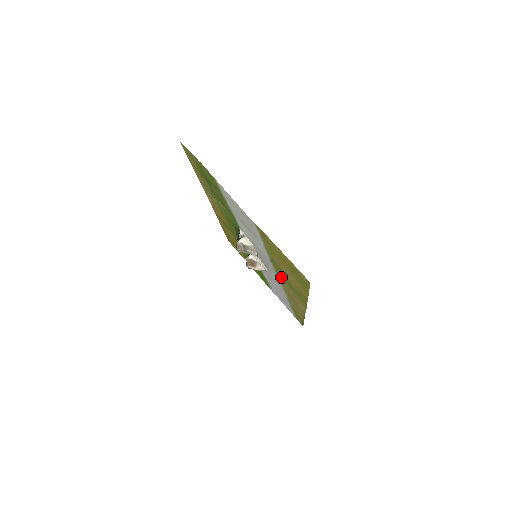
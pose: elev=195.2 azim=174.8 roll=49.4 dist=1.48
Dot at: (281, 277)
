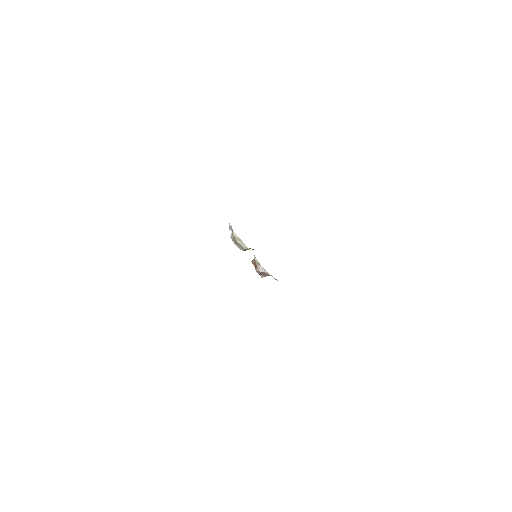
Dot at: occluded
